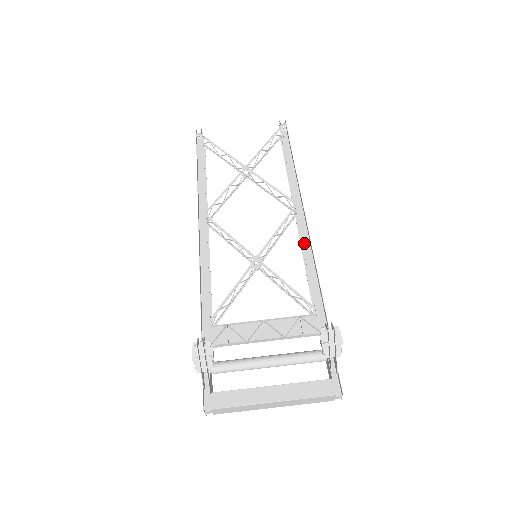
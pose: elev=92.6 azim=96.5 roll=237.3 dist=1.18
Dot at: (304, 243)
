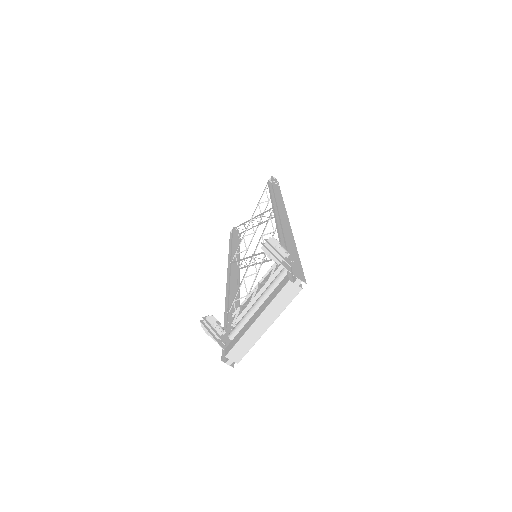
Dot at: (276, 221)
